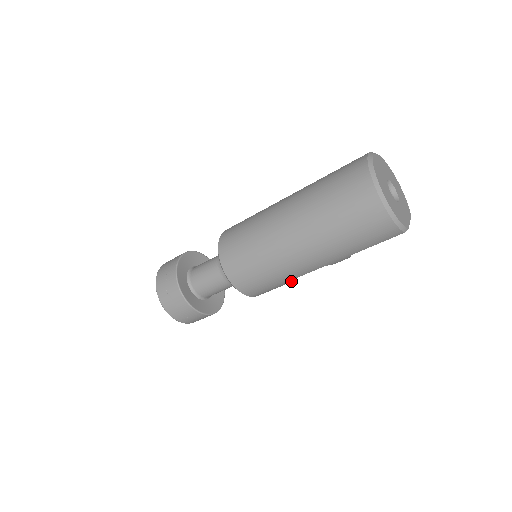
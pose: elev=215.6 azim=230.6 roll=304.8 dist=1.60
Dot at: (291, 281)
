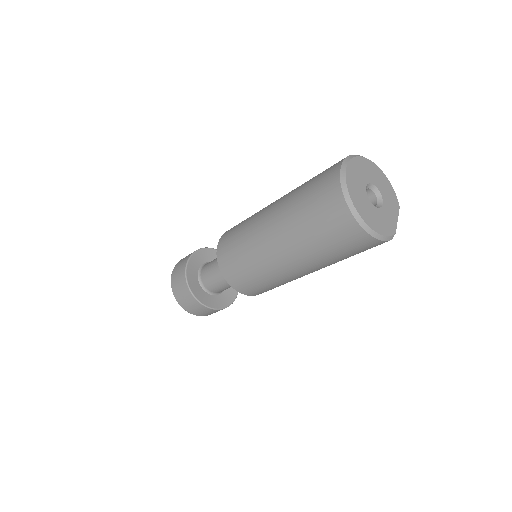
Dot at: occluded
